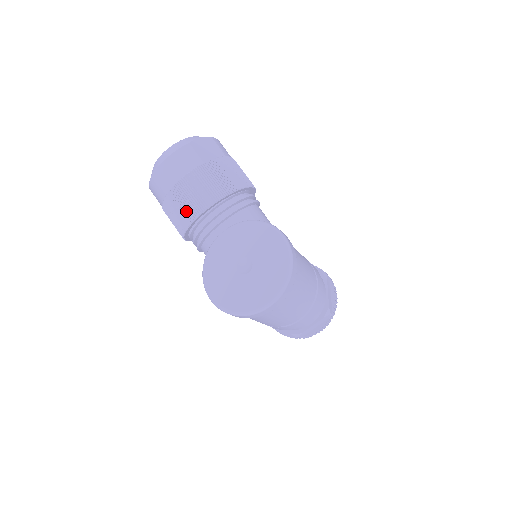
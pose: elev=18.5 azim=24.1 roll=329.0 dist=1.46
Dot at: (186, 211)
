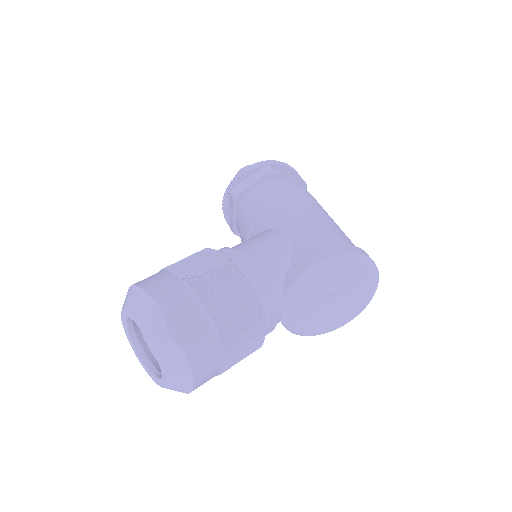
Dot at: occluded
